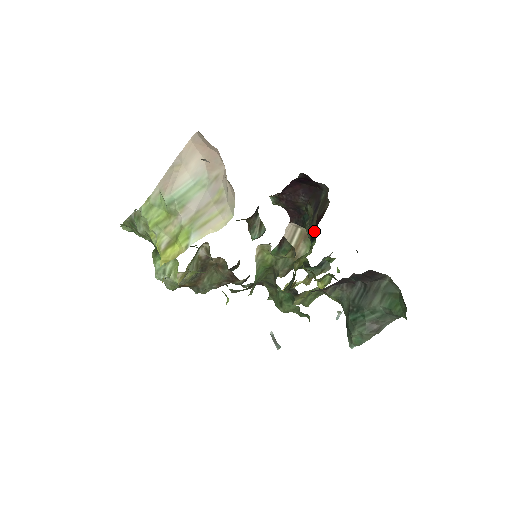
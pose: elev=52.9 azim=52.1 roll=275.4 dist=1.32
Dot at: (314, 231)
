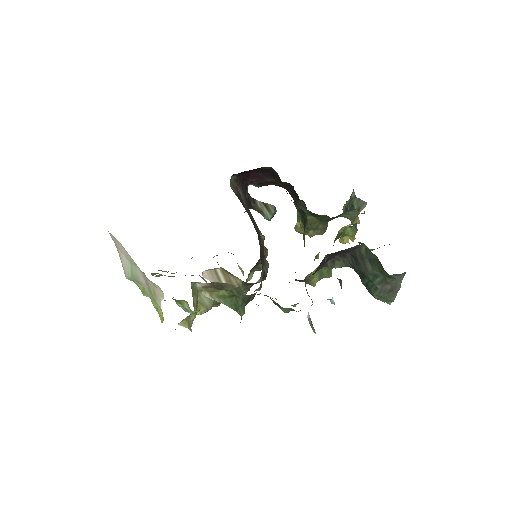
Dot at: occluded
